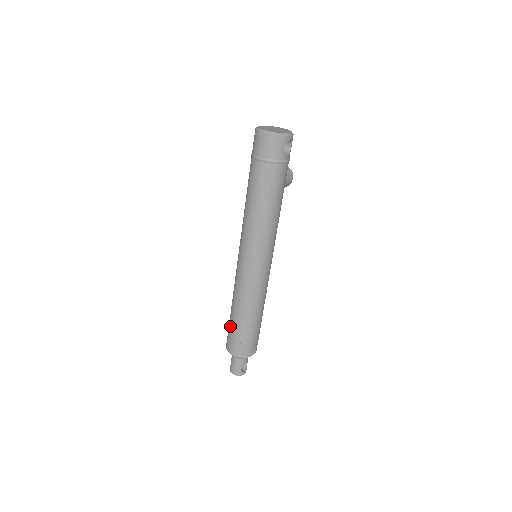
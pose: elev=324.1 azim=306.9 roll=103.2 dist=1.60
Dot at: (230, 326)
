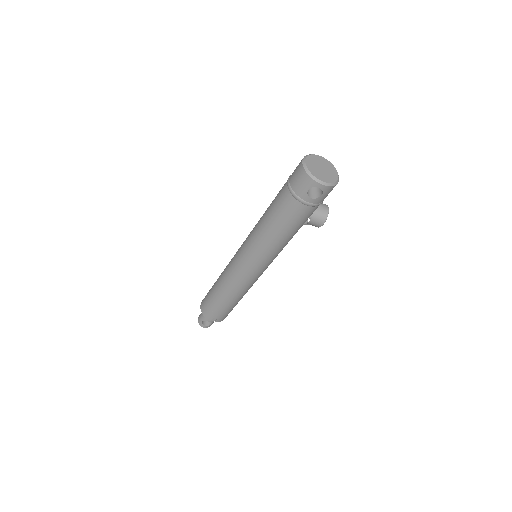
Dot at: occluded
